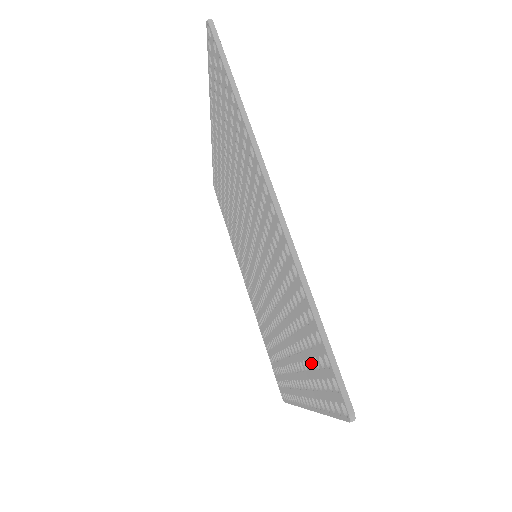
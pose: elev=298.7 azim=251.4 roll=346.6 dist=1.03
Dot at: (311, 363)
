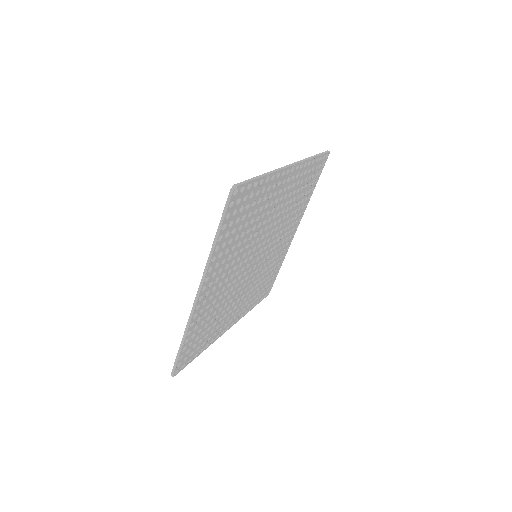
Dot at: (235, 222)
